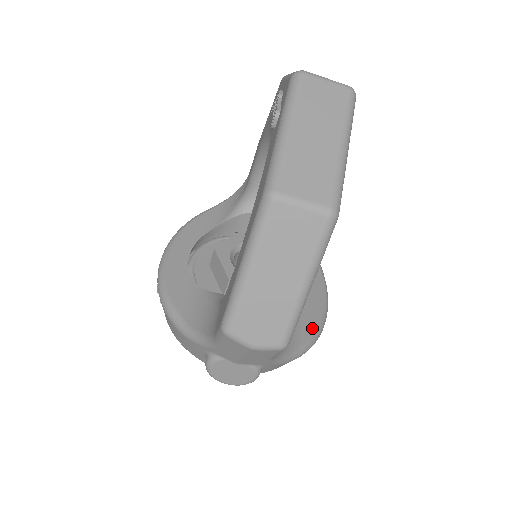
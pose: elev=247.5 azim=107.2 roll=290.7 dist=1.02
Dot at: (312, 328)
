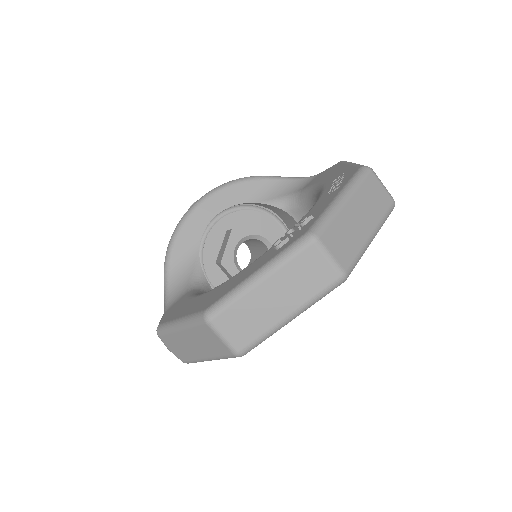
Dot at: occluded
